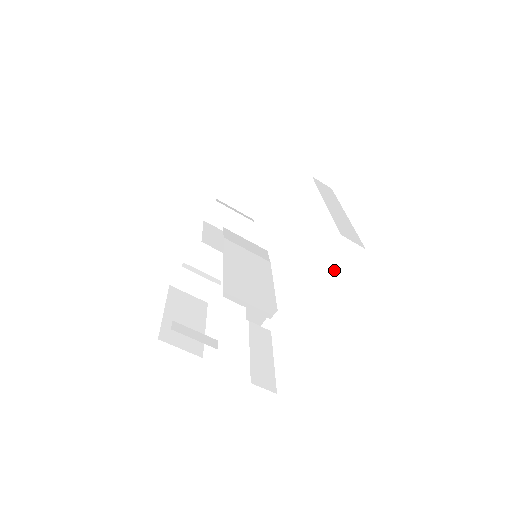
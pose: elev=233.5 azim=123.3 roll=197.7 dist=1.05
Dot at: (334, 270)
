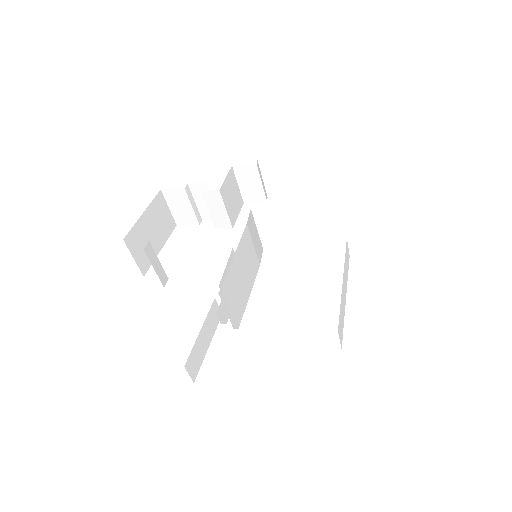
Dot at: (309, 342)
